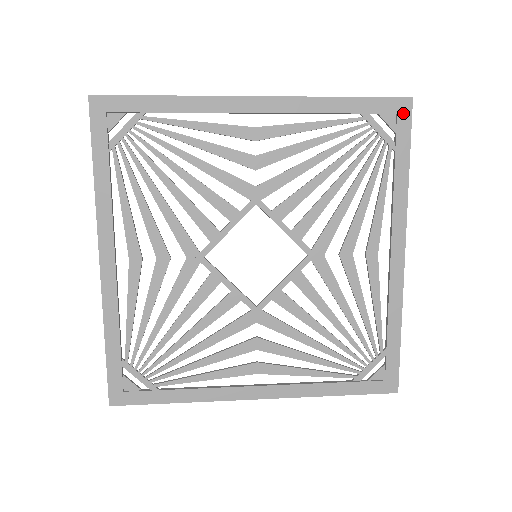
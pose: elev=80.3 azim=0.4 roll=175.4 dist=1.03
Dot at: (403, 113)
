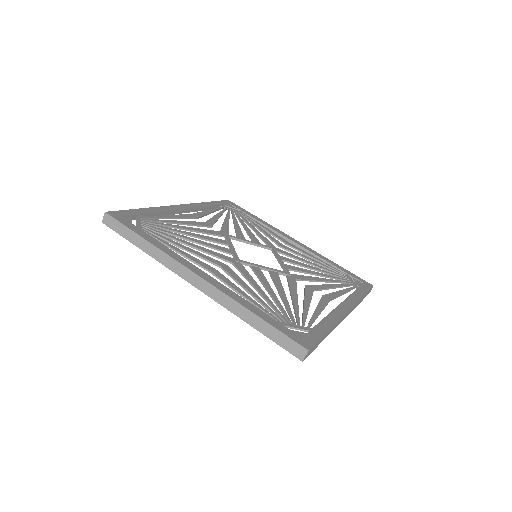
Dot at: (232, 204)
